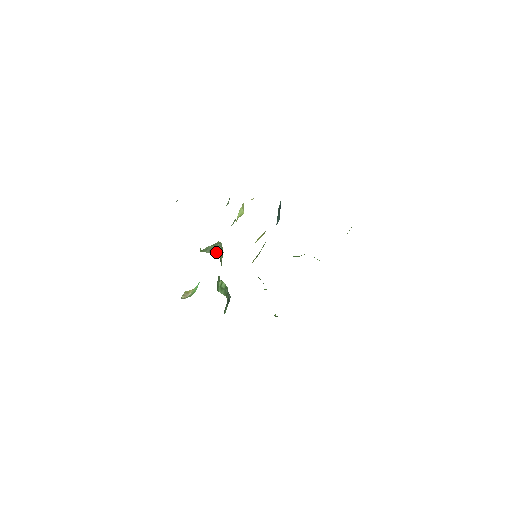
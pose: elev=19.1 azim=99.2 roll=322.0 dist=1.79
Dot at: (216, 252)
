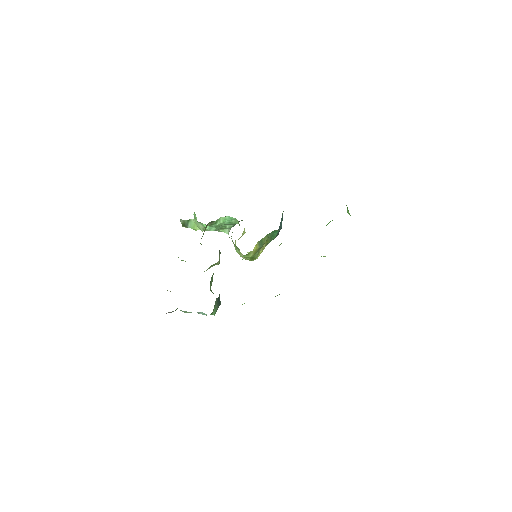
Dot at: occluded
